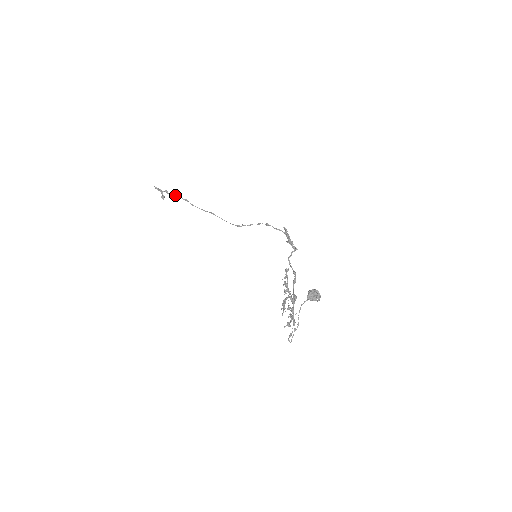
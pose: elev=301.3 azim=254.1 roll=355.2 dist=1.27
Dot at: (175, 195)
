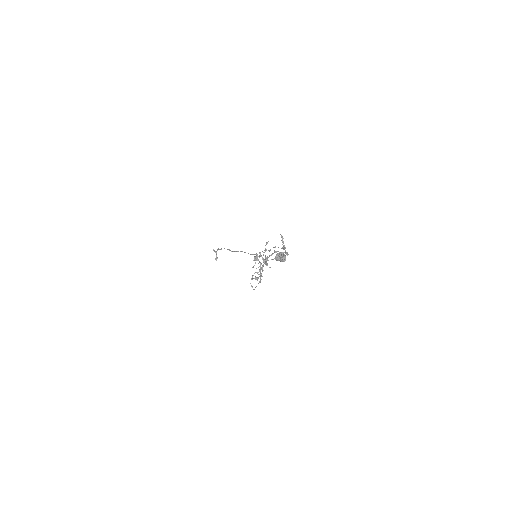
Dot at: occluded
